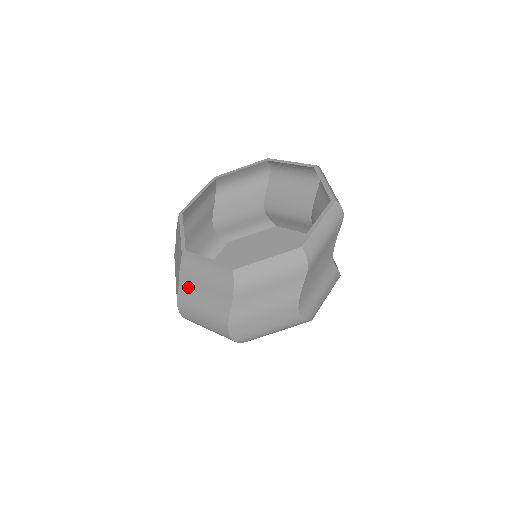
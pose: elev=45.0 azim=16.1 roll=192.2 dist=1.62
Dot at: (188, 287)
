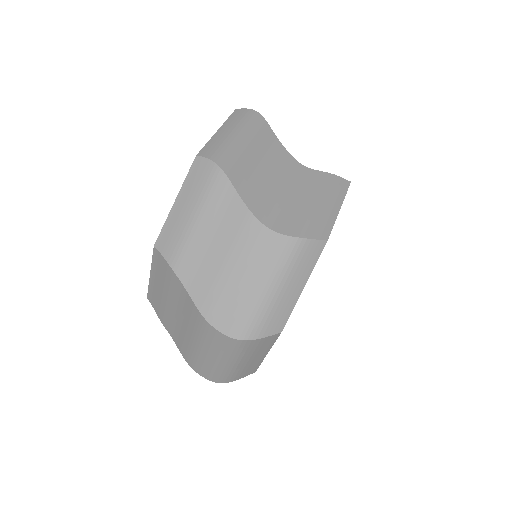
Dot at: (173, 328)
